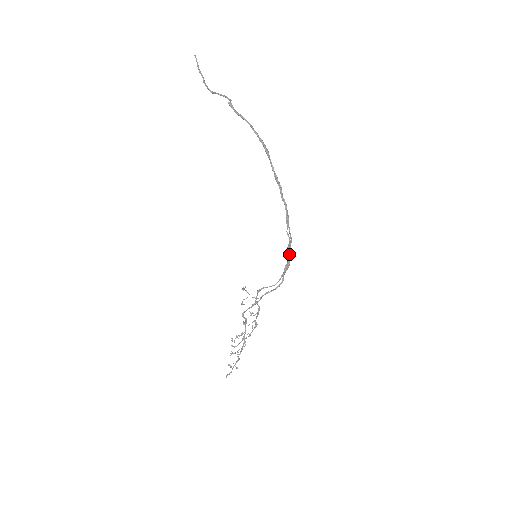
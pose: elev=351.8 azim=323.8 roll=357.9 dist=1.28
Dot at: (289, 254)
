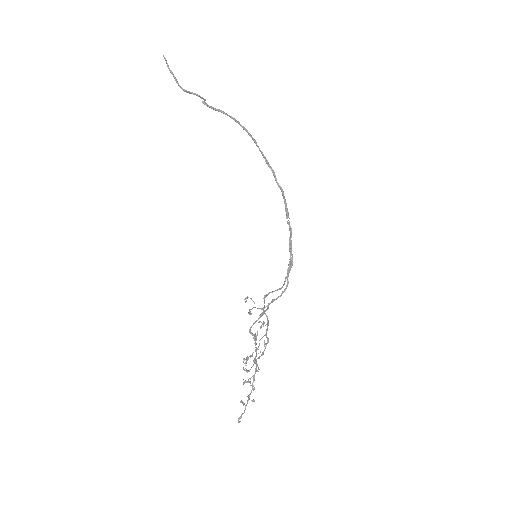
Dot at: (291, 250)
